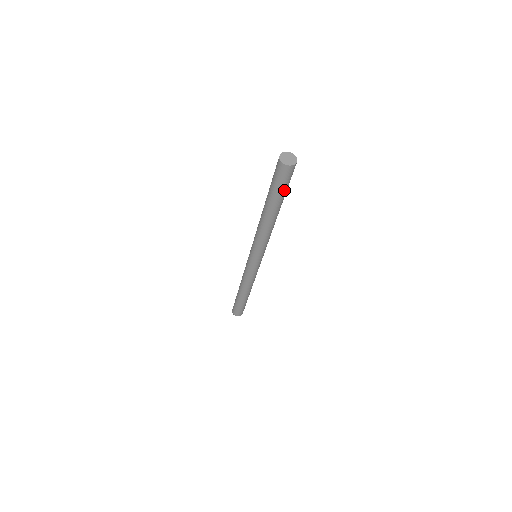
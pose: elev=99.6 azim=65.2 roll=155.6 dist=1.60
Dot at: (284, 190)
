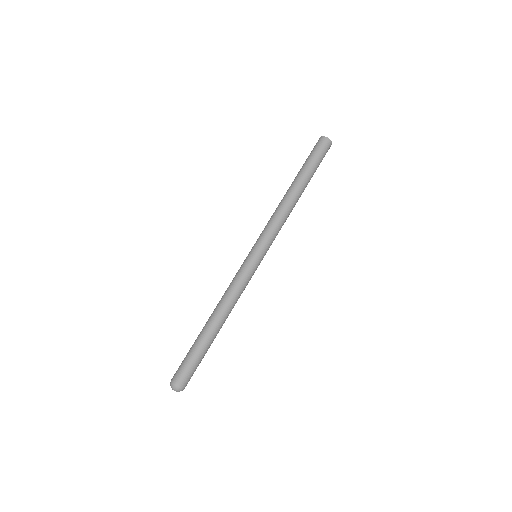
Dot at: (316, 162)
